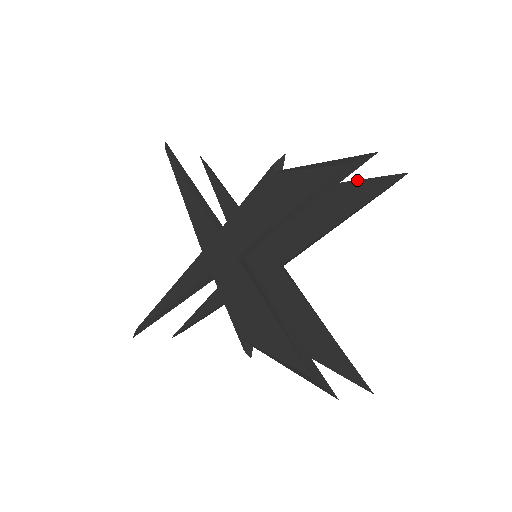
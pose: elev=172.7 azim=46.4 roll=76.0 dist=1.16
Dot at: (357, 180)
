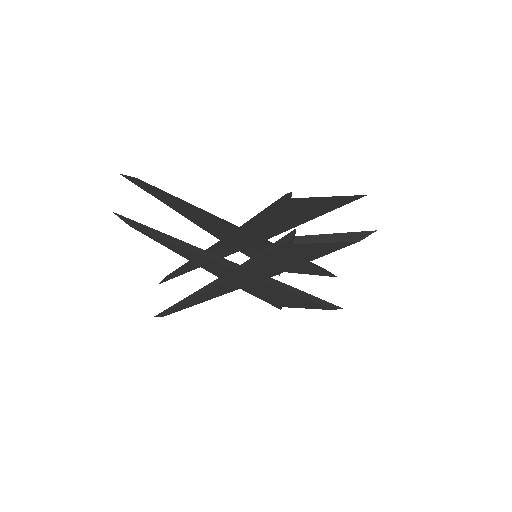
Dot at: (328, 198)
